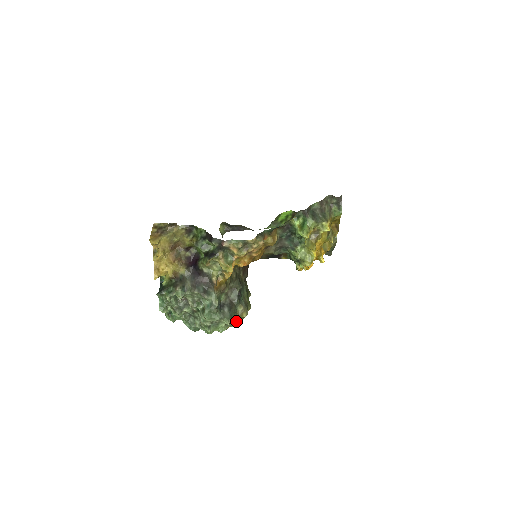
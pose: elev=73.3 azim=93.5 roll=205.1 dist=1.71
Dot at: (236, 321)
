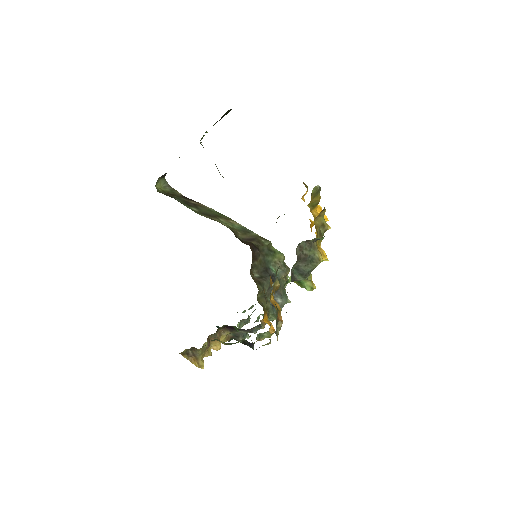
Dot at: occluded
